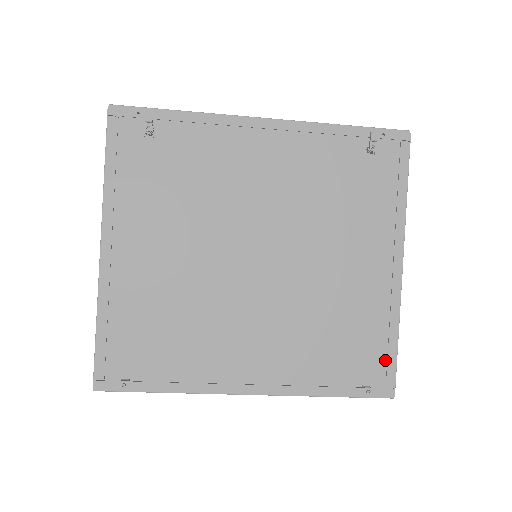
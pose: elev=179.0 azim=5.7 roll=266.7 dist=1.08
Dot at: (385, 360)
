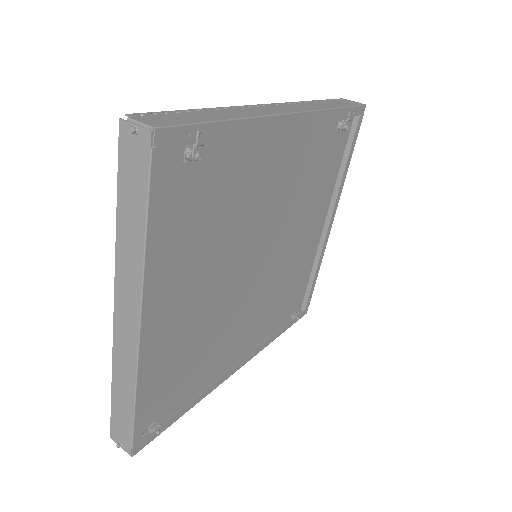
Dot at: (305, 290)
